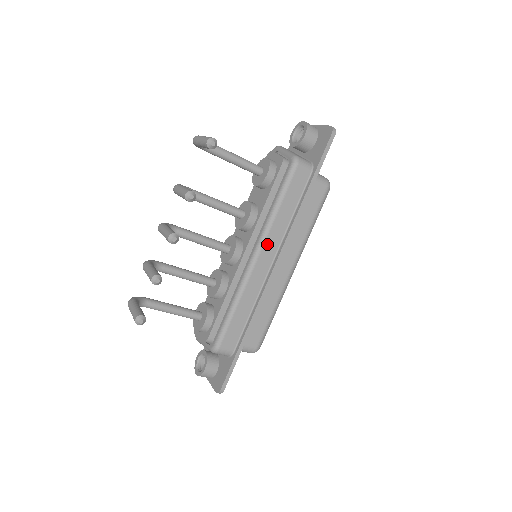
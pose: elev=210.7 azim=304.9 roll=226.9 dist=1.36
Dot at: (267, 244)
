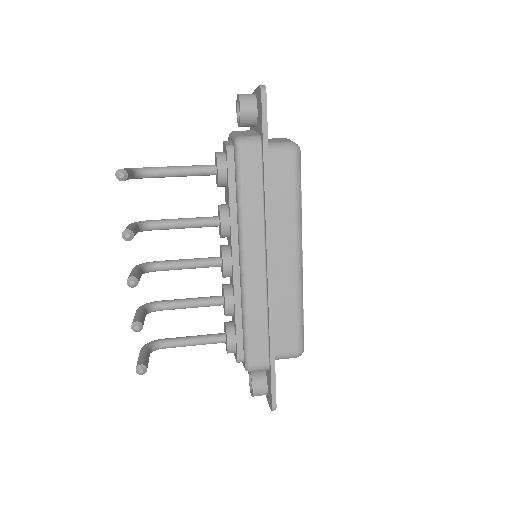
Dot at: (249, 243)
